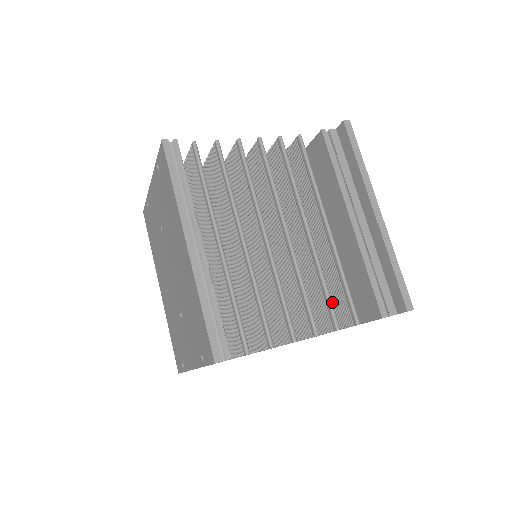
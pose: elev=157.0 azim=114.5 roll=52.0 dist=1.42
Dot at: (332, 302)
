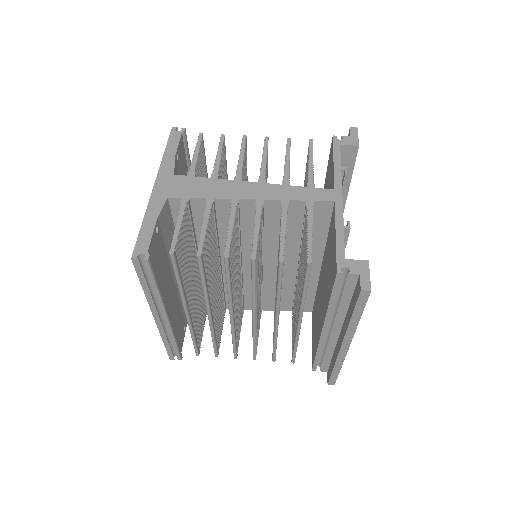
Dot at: (293, 328)
